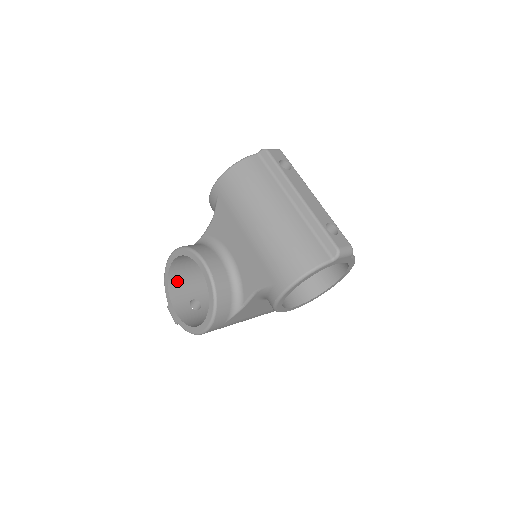
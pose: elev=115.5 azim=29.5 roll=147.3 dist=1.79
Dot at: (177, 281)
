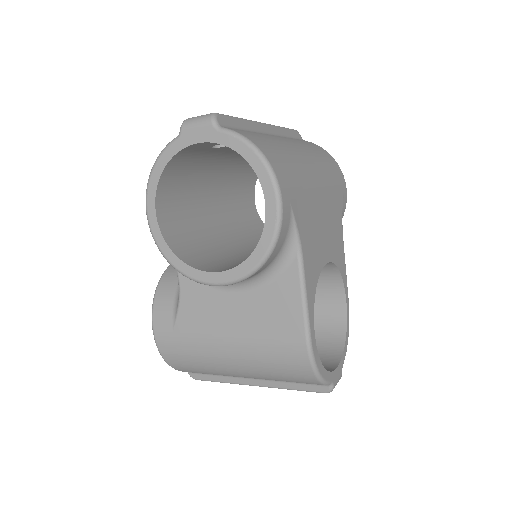
Dot at: occluded
